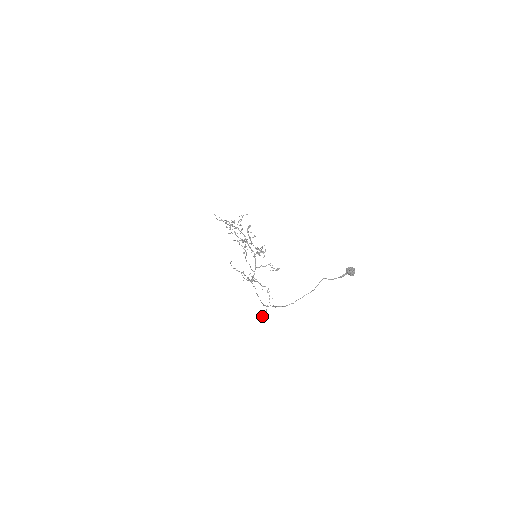
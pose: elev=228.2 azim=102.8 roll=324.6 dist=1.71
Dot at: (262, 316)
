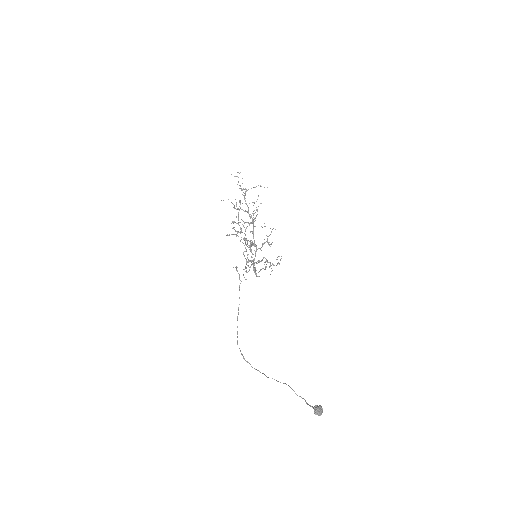
Dot at: occluded
